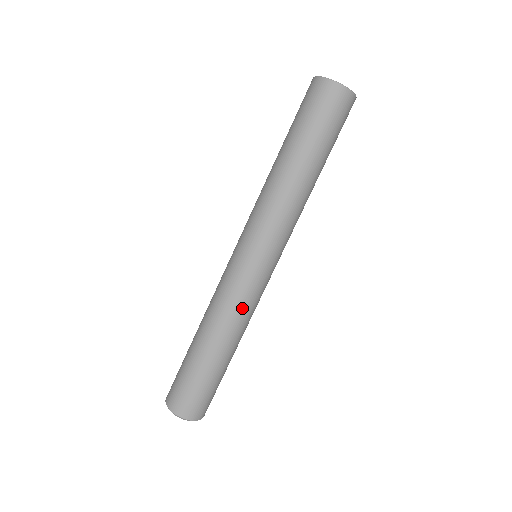
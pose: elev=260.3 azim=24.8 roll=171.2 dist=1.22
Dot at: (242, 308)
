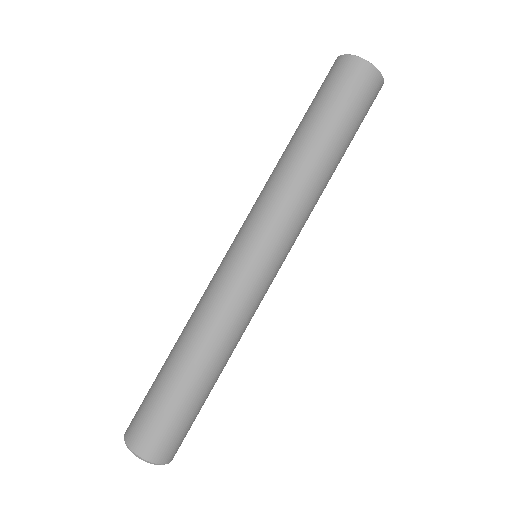
Dot at: (218, 306)
